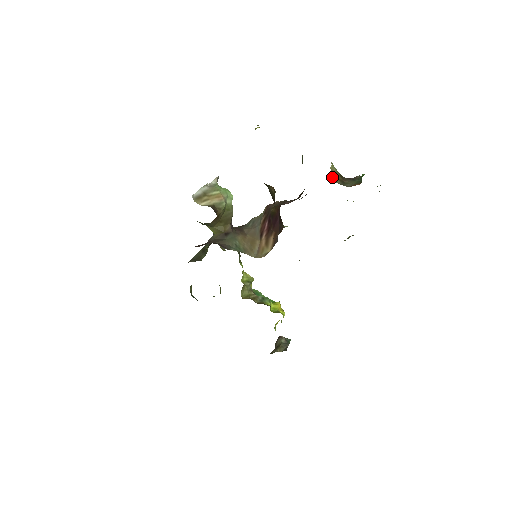
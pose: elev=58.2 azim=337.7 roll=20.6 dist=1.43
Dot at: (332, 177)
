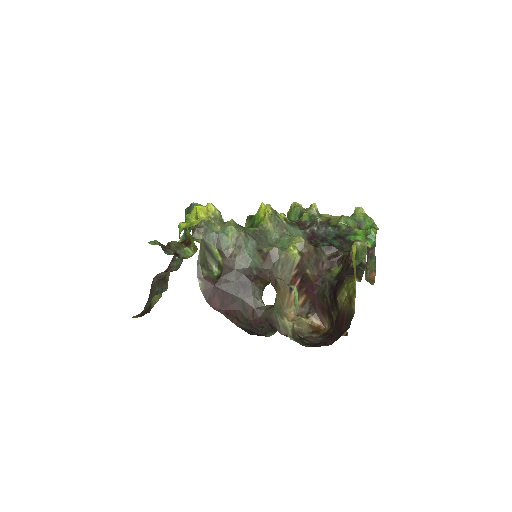
Dot at: occluded
